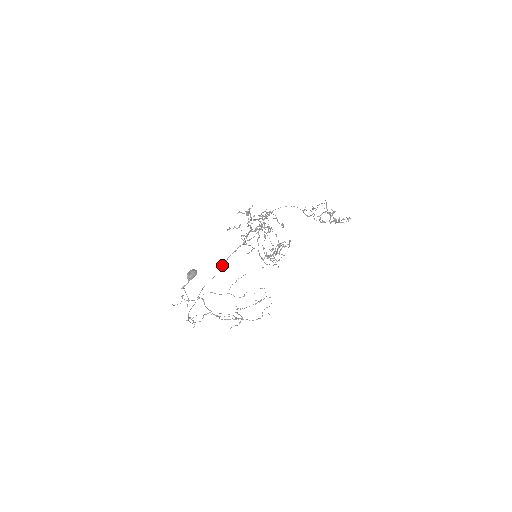
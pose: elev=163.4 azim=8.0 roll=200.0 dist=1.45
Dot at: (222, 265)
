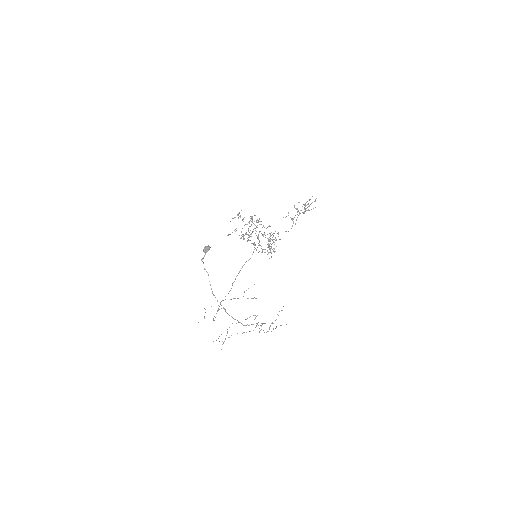
Dot at: (232, 285)
